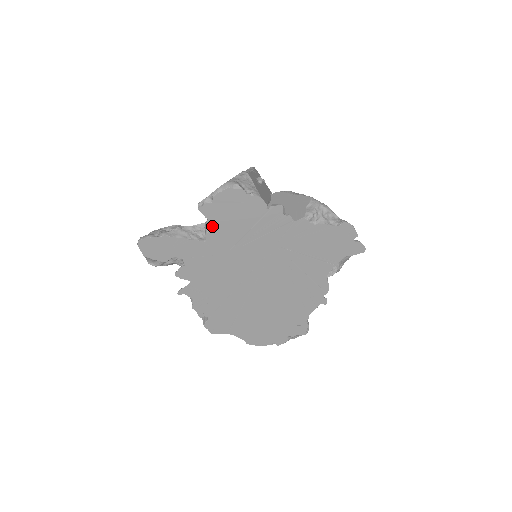
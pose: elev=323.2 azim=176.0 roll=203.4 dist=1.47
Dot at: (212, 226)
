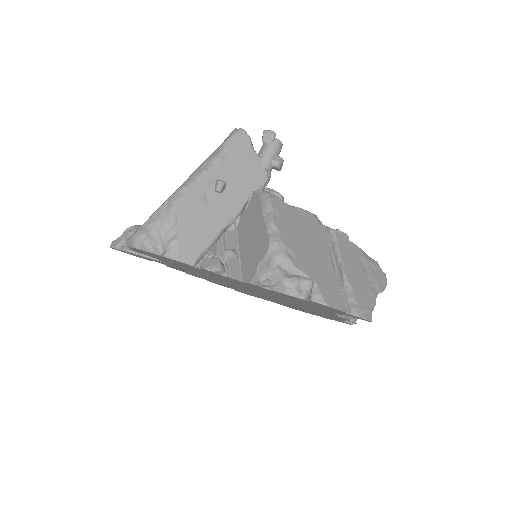
Dot at: occluded
